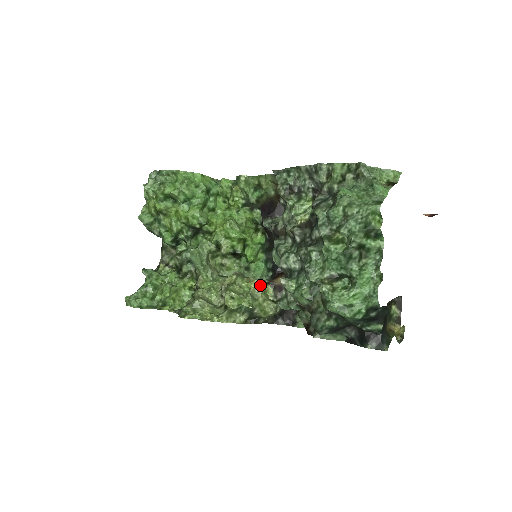
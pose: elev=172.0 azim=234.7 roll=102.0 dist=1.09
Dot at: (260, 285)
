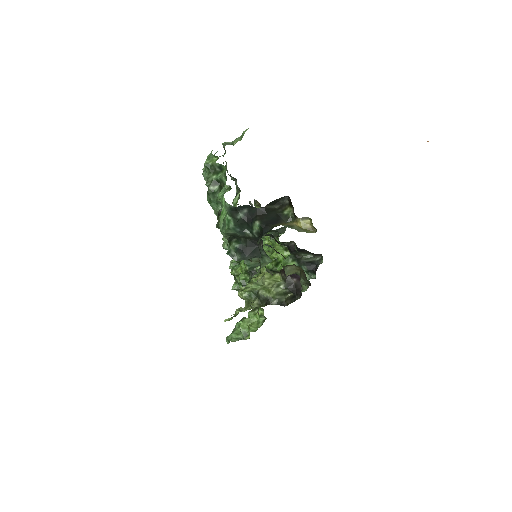
Dot at: (264, 274)
